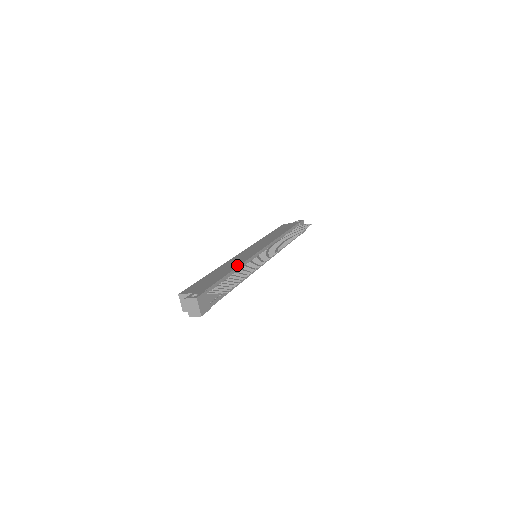
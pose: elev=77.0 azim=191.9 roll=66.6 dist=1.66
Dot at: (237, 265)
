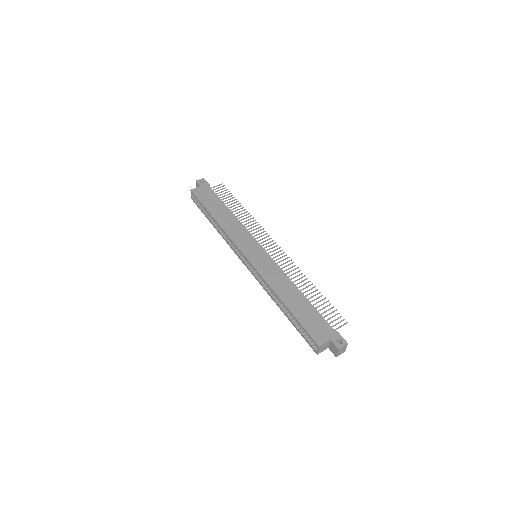
Dot at: (292, 285)
